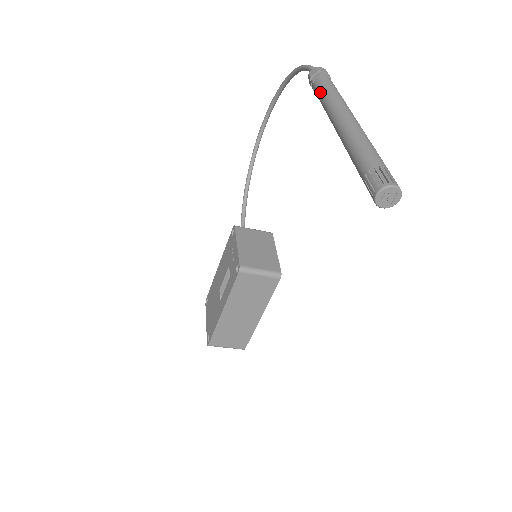
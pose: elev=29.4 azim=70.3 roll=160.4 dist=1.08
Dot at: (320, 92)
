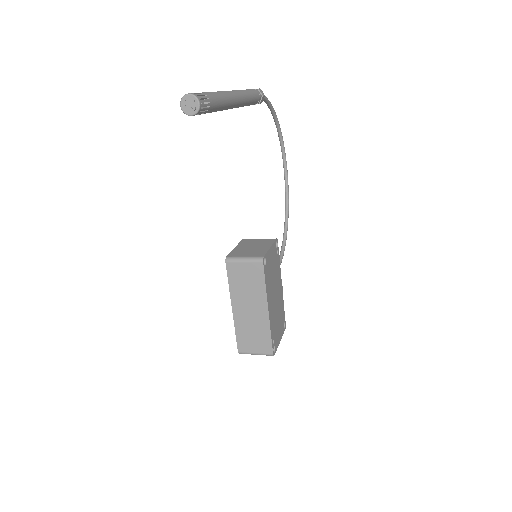
Dot at: occluded
